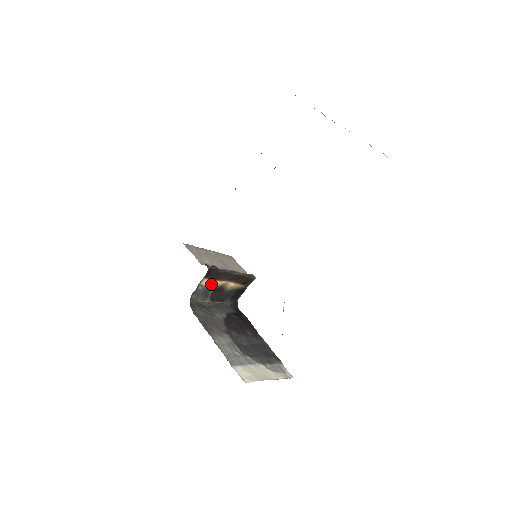
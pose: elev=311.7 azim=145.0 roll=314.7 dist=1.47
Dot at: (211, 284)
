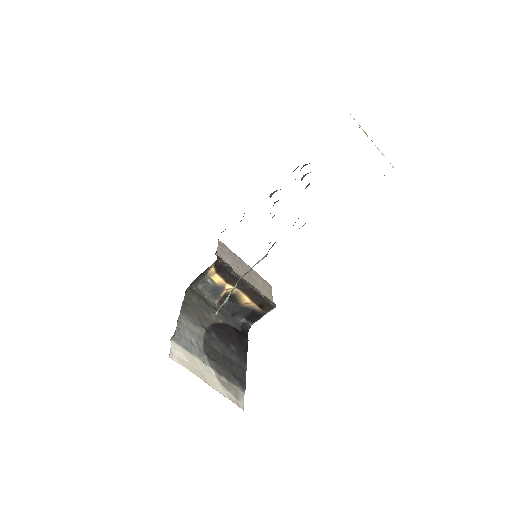
Dot at: (223, 285)
